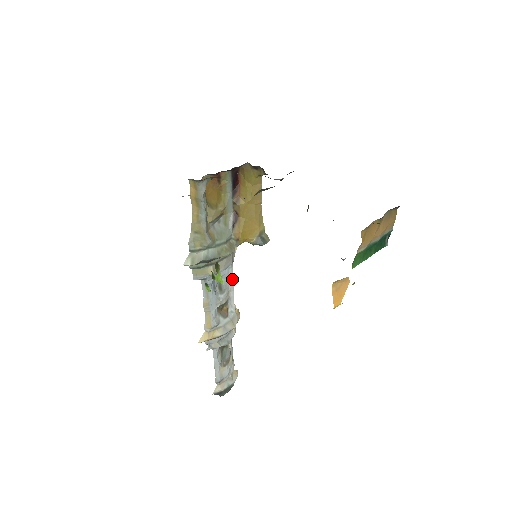
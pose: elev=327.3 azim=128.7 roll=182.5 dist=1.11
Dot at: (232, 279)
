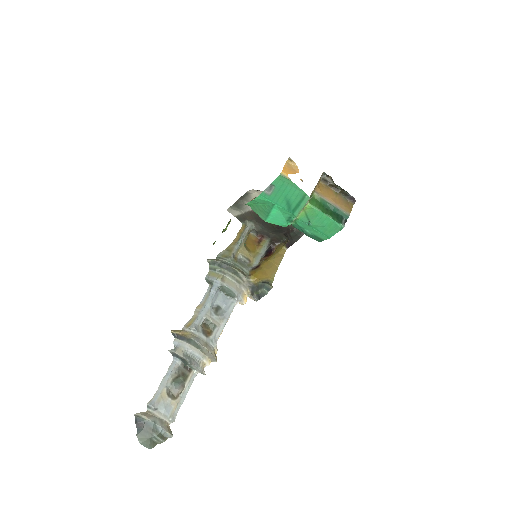
Dot at: (229, 314)
